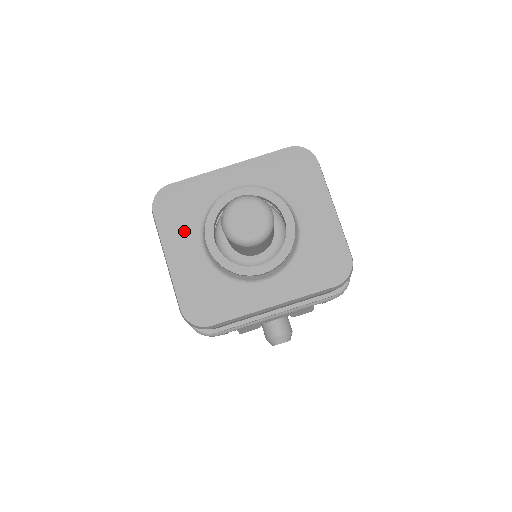
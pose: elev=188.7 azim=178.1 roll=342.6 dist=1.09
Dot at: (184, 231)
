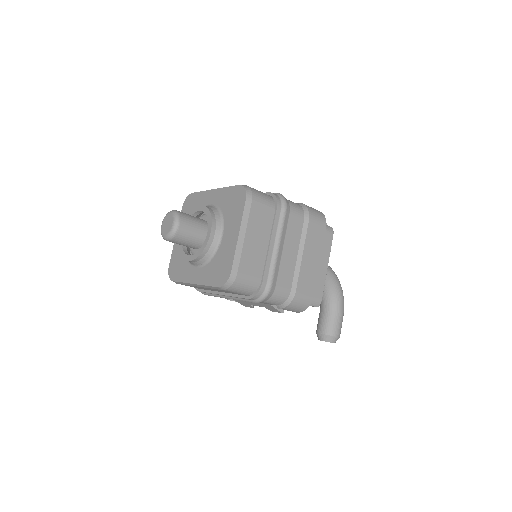
Dot at: occluded
